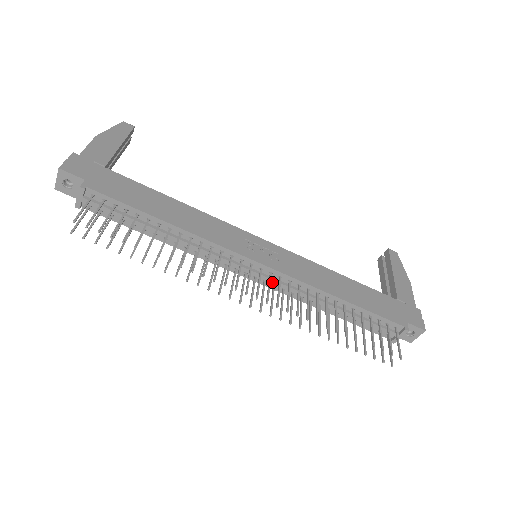
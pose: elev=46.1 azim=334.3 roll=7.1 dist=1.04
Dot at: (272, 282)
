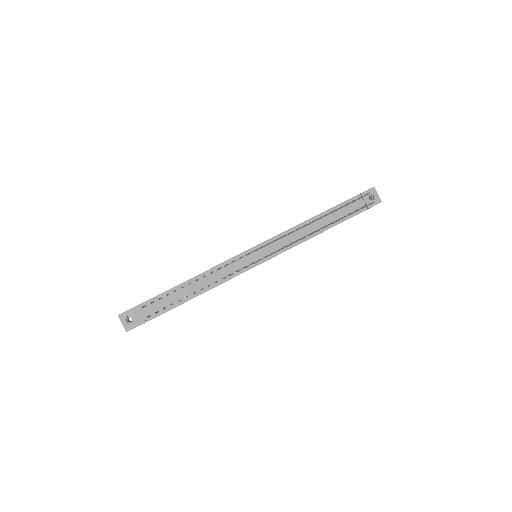
Dot at: (273, 248)
